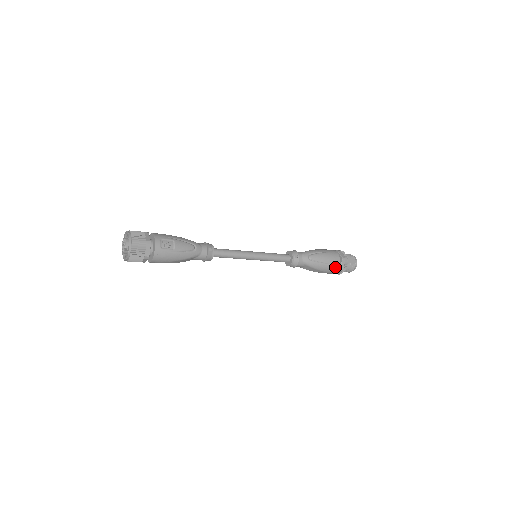
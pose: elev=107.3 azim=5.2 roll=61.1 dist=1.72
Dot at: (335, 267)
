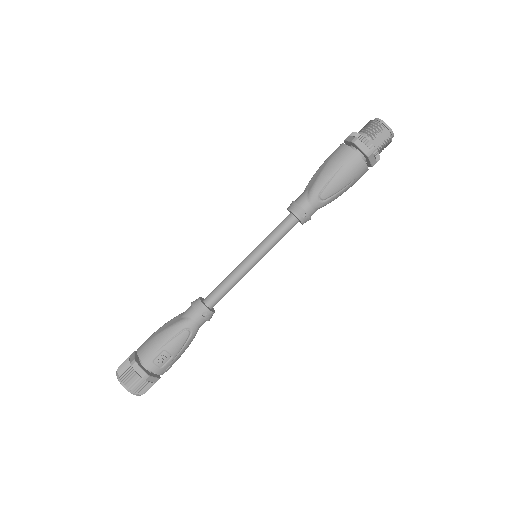
Dot at: (363, 173)
